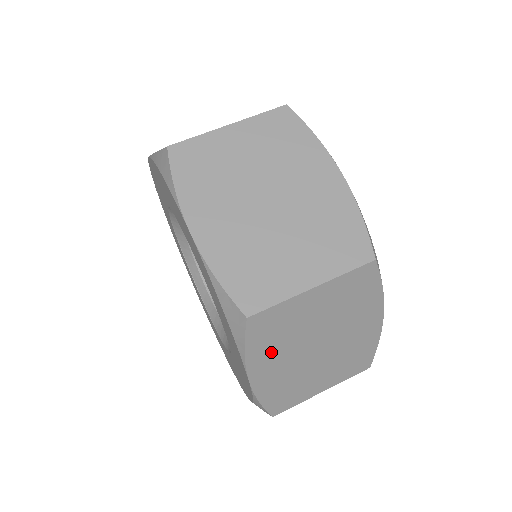
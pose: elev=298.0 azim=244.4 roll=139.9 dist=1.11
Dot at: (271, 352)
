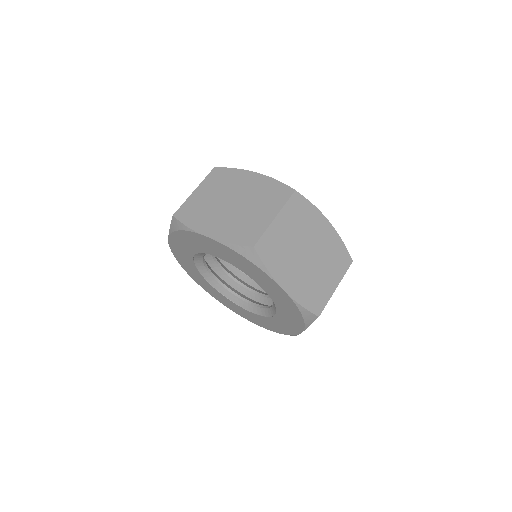
Dot at: (282, 266)
